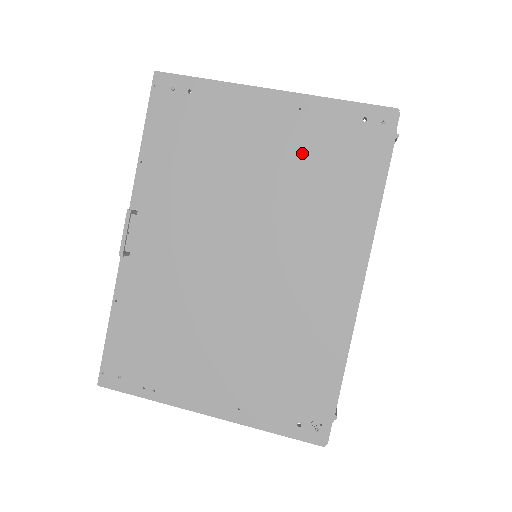
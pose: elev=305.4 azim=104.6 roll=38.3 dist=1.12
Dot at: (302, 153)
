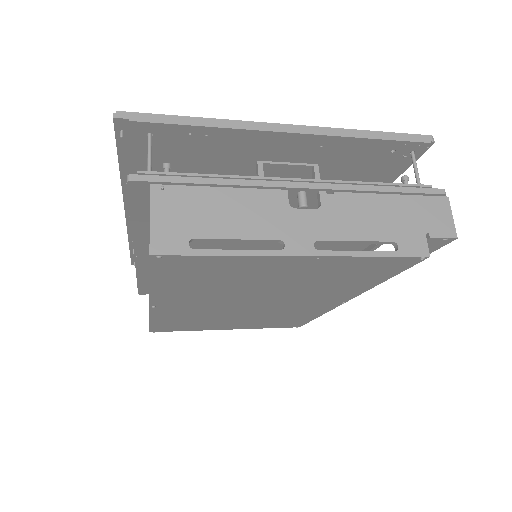
Dot at: occluded
